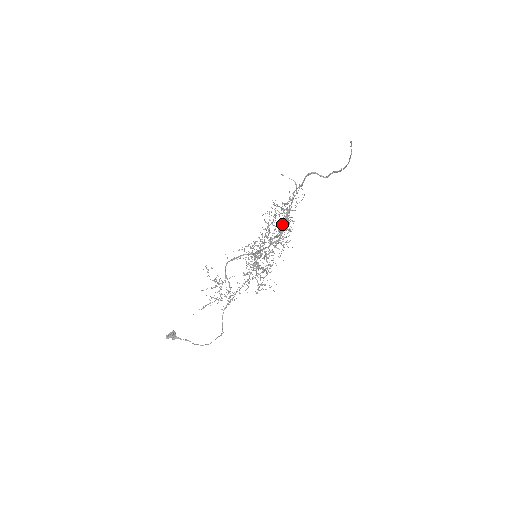
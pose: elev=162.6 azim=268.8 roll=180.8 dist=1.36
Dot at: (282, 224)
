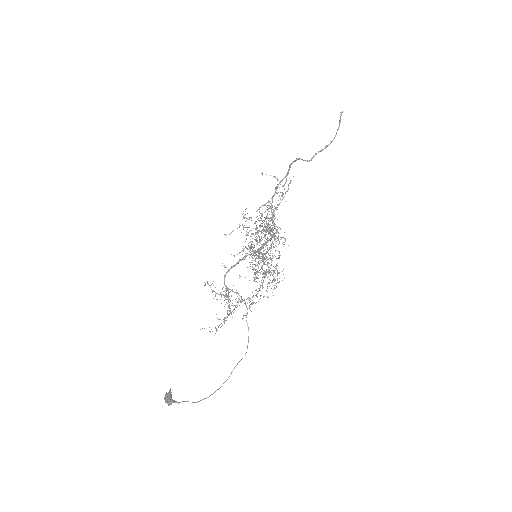
Dot at: (259, 231)
